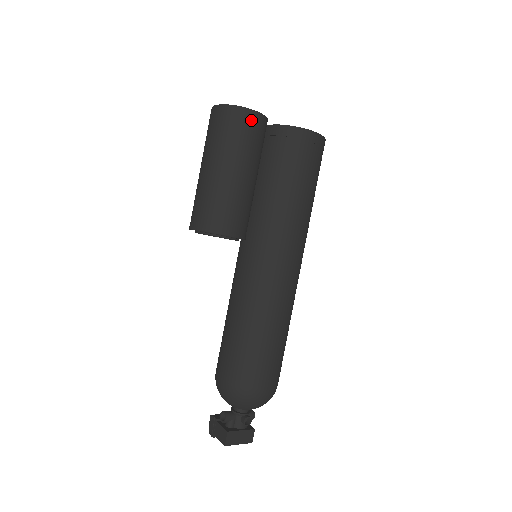
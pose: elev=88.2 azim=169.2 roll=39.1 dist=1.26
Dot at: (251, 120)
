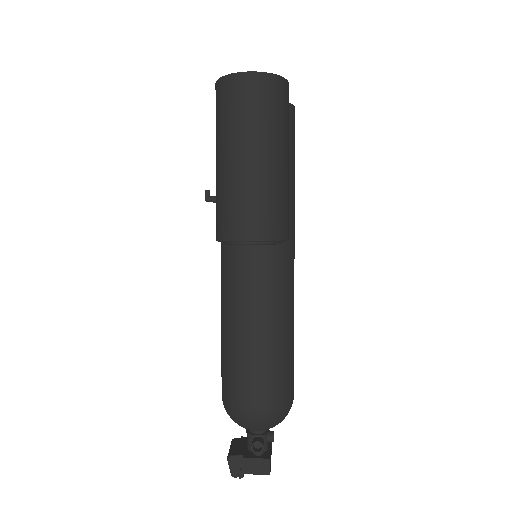
Dot at: (288, 96)
